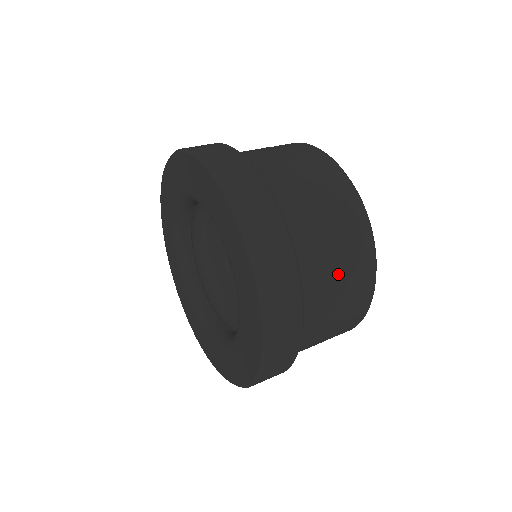
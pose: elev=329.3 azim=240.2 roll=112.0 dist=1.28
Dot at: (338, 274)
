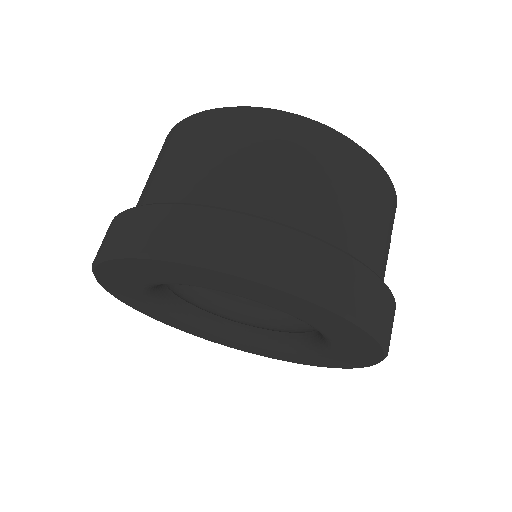
Dot at: (388, 244)
